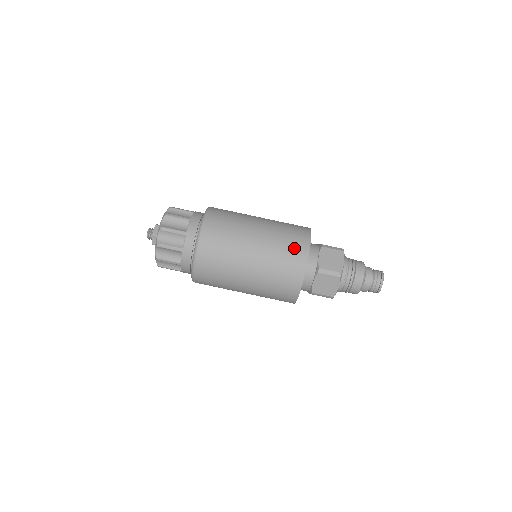
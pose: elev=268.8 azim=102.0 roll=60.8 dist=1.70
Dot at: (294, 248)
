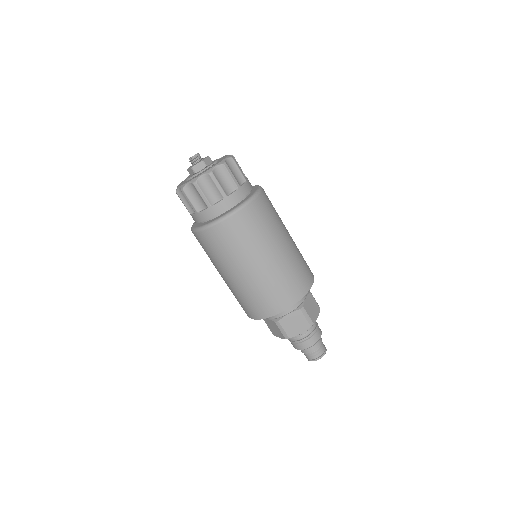
Dot at: (304, 275)
